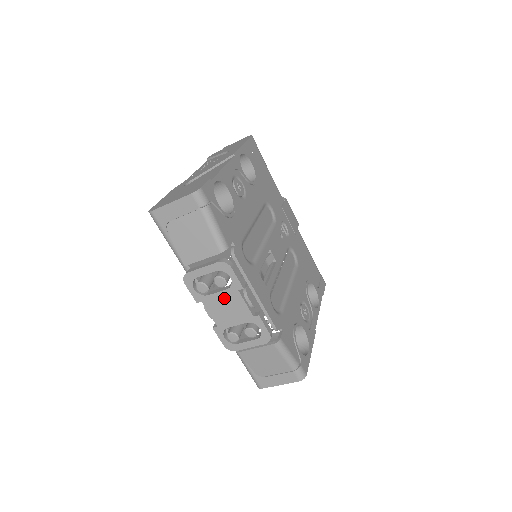
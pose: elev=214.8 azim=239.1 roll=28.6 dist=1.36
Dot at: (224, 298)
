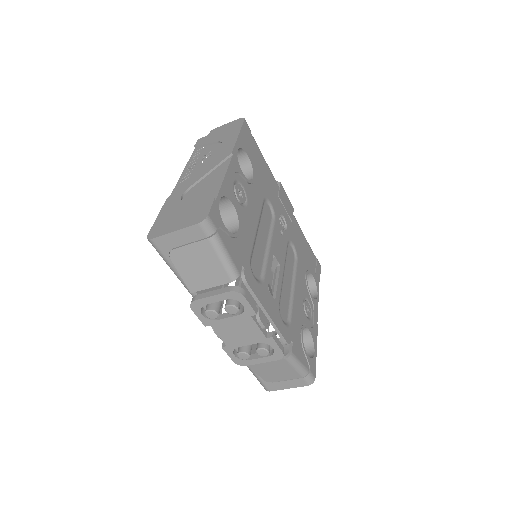
Dot at: (235, 322)
